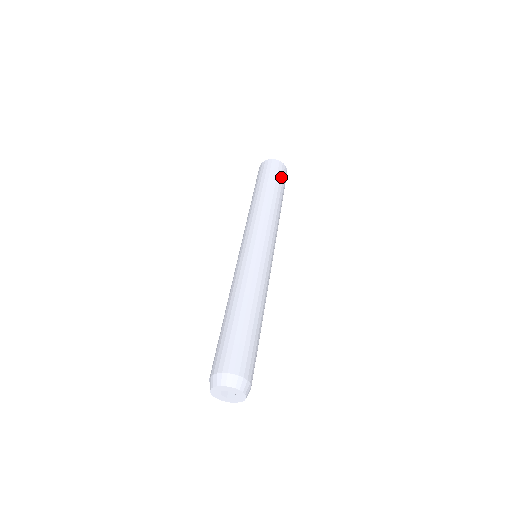
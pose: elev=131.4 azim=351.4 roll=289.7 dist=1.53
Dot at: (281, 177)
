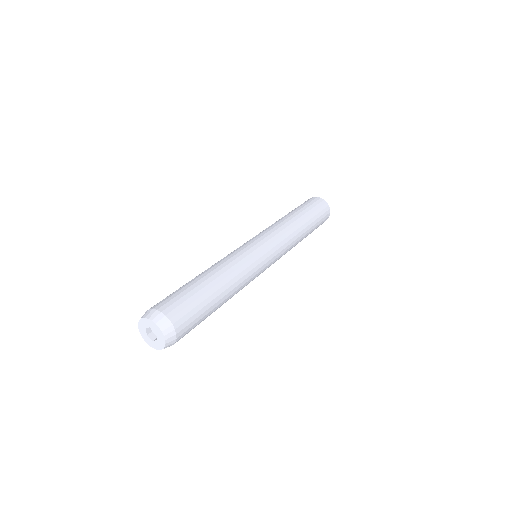
Dot at: (321, 221)
